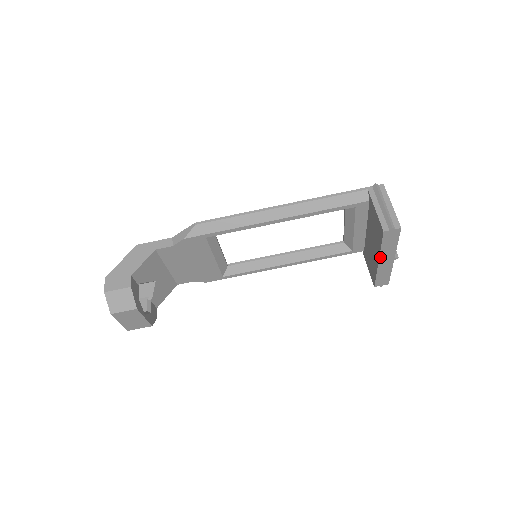
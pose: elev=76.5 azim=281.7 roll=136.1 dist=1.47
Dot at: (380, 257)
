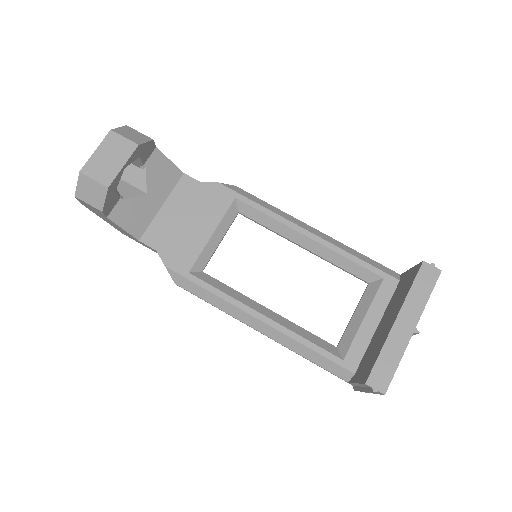
Dot at: (401, 310)
